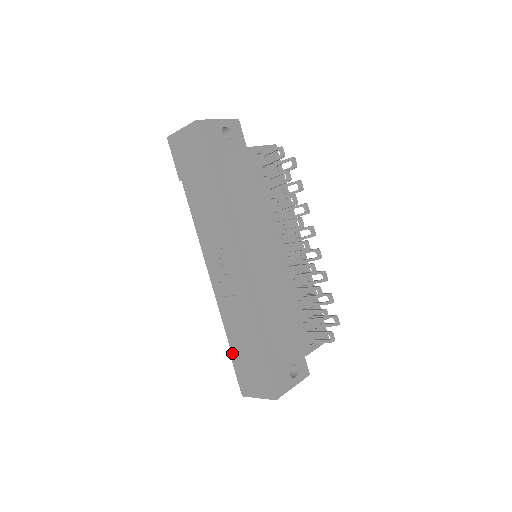
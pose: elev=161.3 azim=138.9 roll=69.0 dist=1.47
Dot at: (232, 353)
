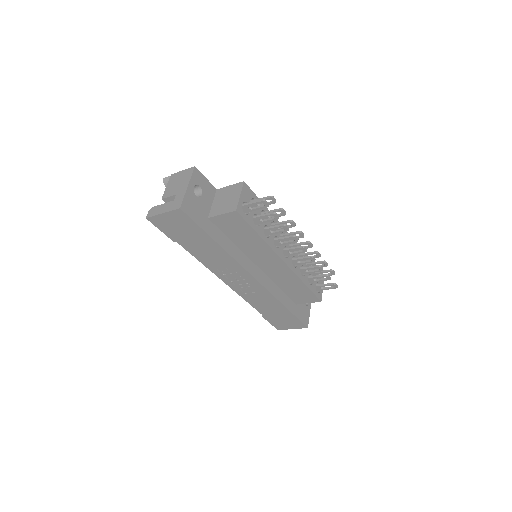
Dot at: (263, 315)
